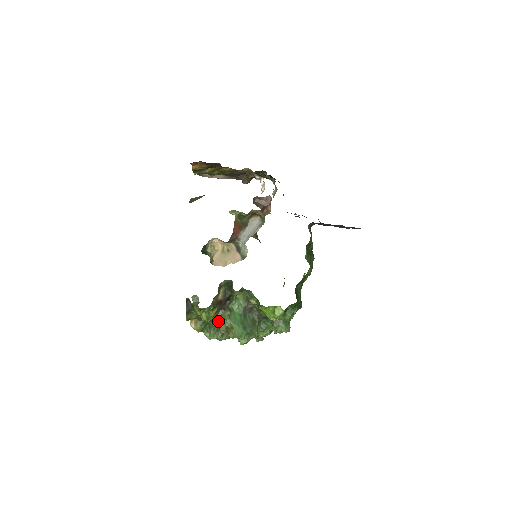
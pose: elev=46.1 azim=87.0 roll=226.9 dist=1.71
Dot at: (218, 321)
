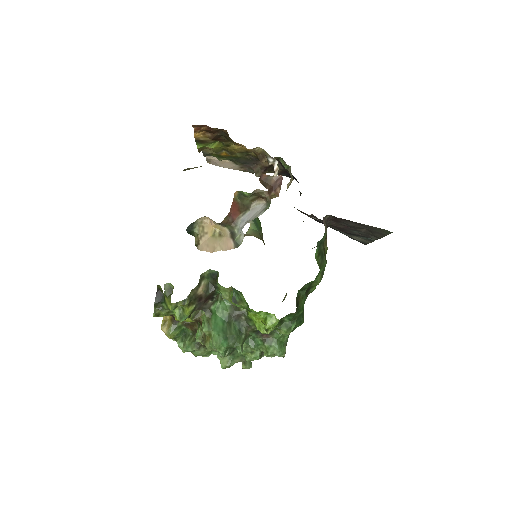
Dot at: (196, 328)
